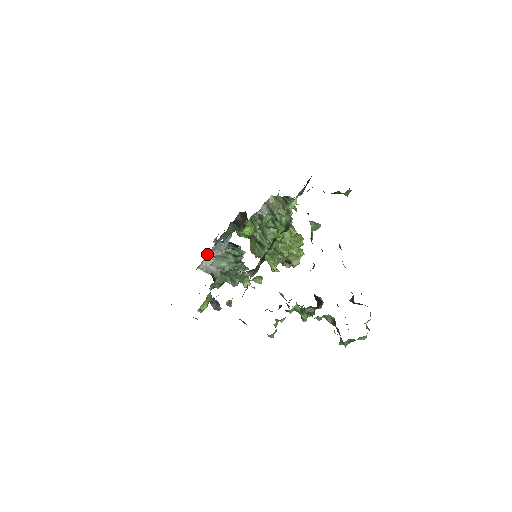
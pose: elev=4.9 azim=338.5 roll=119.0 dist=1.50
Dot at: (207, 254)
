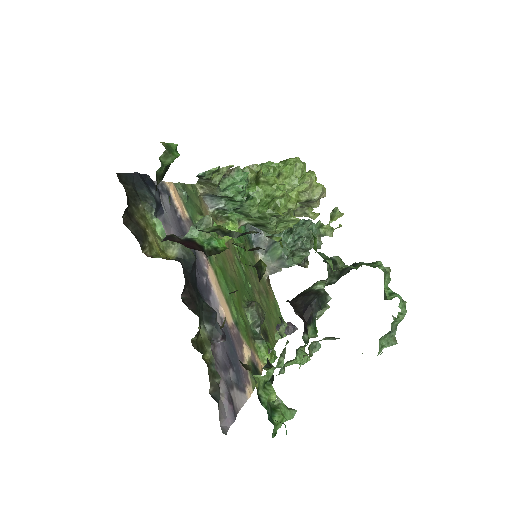
Dot at: (256, 259)
